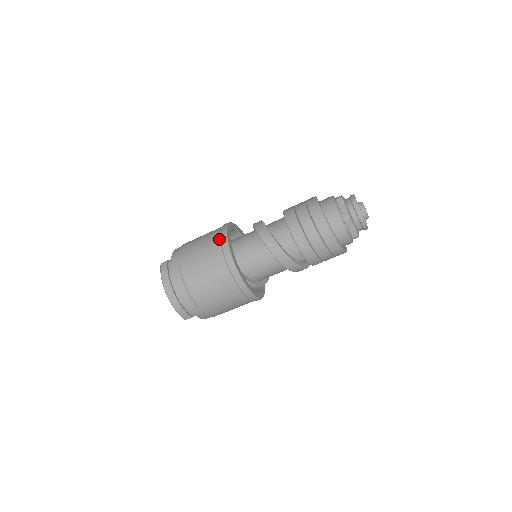
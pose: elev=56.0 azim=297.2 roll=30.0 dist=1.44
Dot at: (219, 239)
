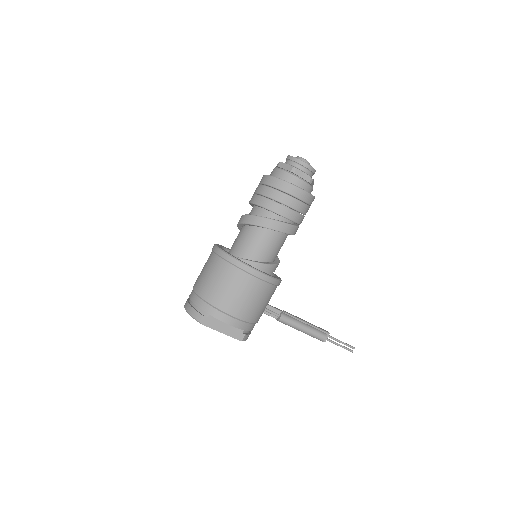
Dot at: occluded
